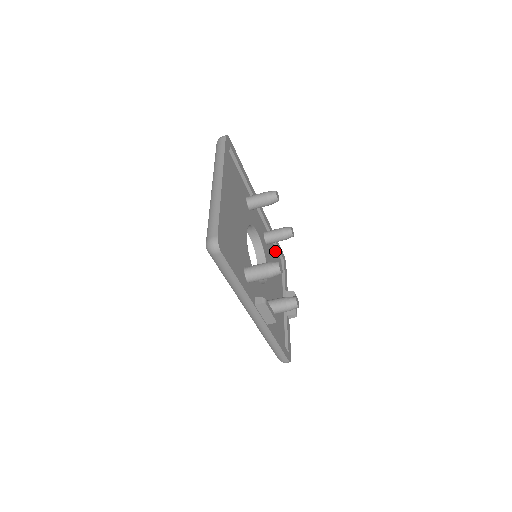
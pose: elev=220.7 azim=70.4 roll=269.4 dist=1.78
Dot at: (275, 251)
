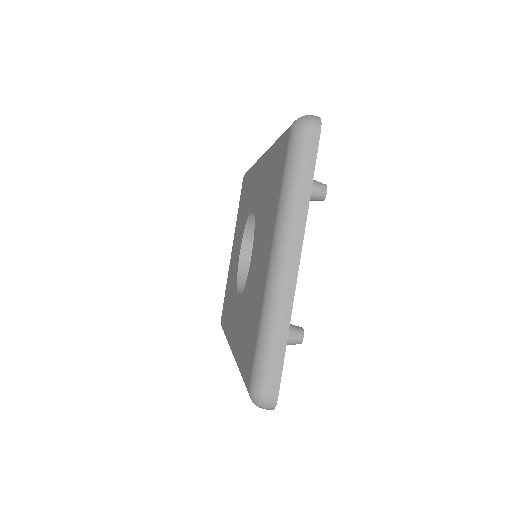
Dot at: occluded
